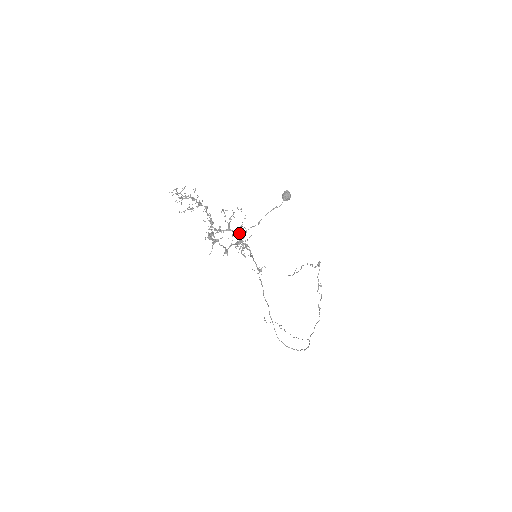
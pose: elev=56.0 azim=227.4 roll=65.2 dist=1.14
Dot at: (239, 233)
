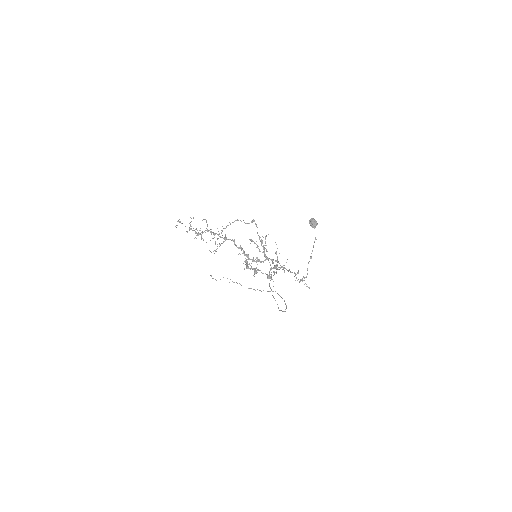
Dot at: (277, 260)
